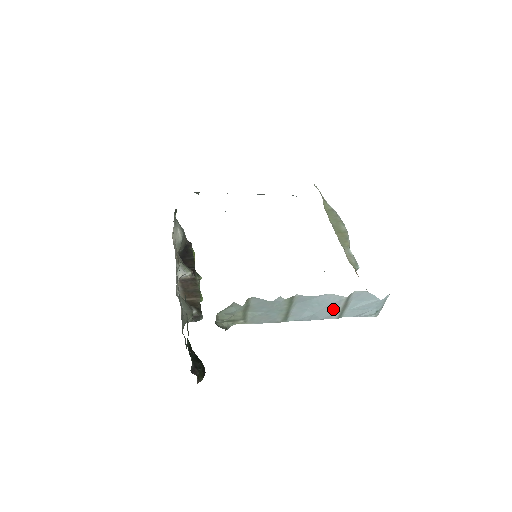
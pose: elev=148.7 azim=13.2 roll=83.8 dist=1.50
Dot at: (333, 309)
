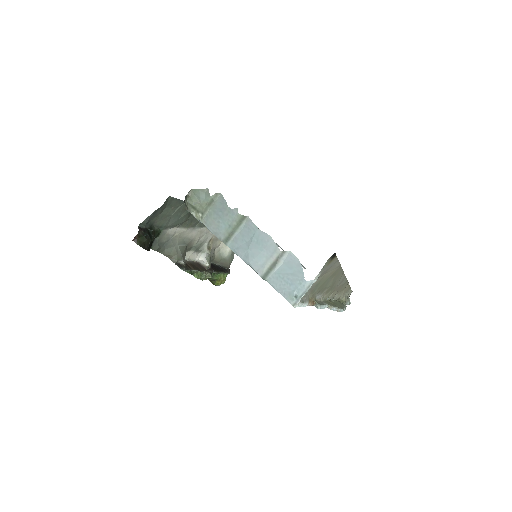
Dot at: (264, 259)
